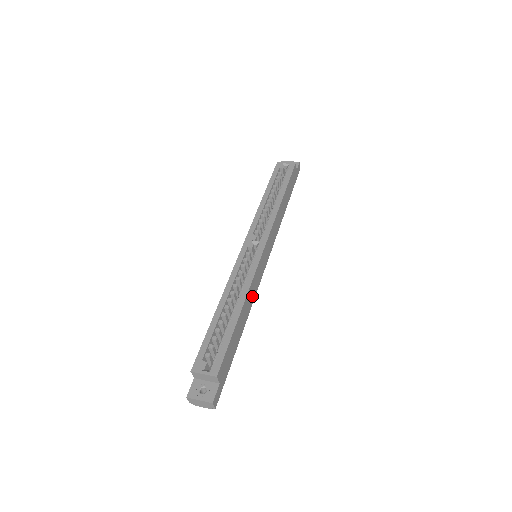
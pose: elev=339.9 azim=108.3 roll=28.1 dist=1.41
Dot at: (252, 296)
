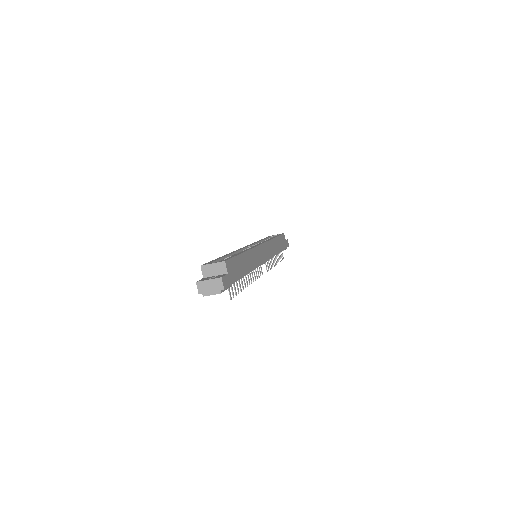
Dot at: (254, 262)
